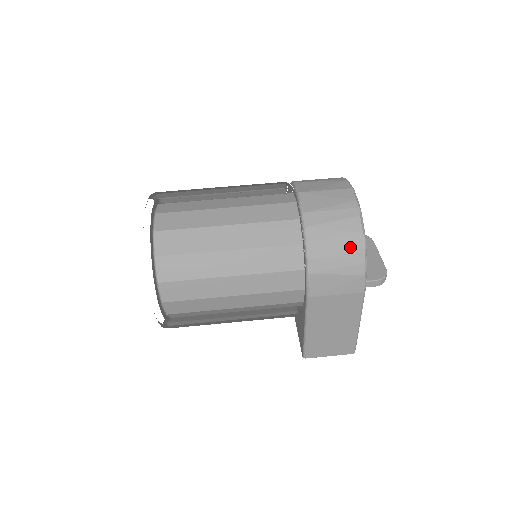
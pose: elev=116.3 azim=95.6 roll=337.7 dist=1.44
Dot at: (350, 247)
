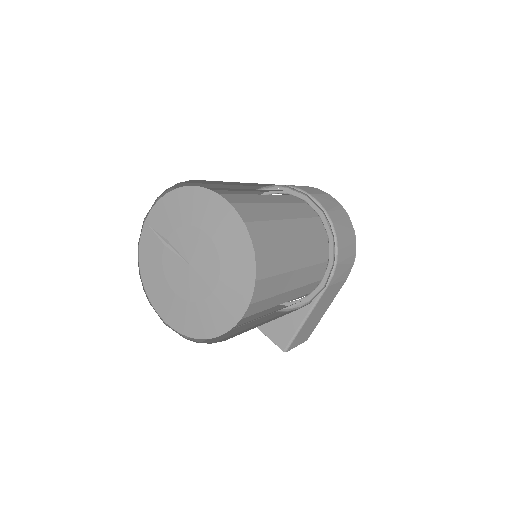
Dot at: (352, 241)
